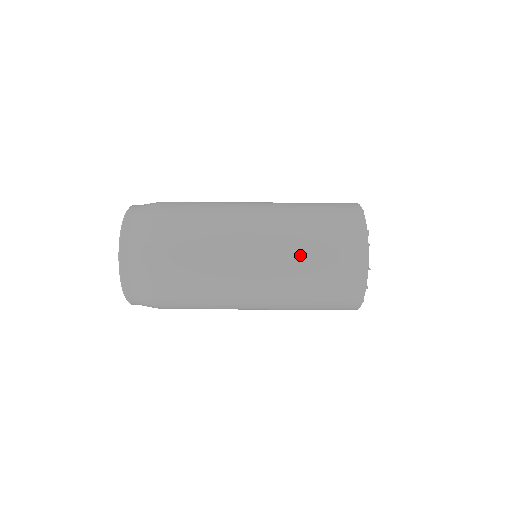
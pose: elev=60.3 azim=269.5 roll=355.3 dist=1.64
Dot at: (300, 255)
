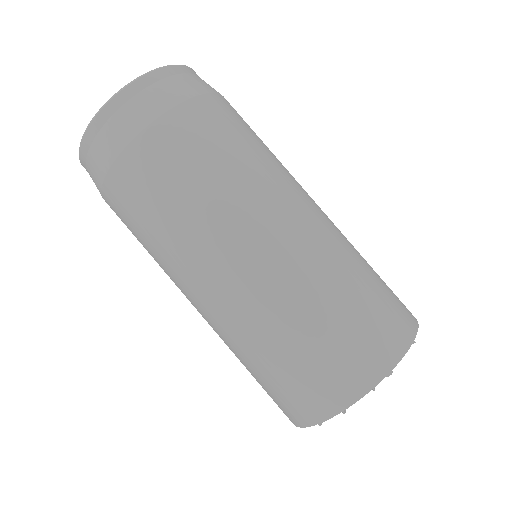
Dot at: (287, 316)
